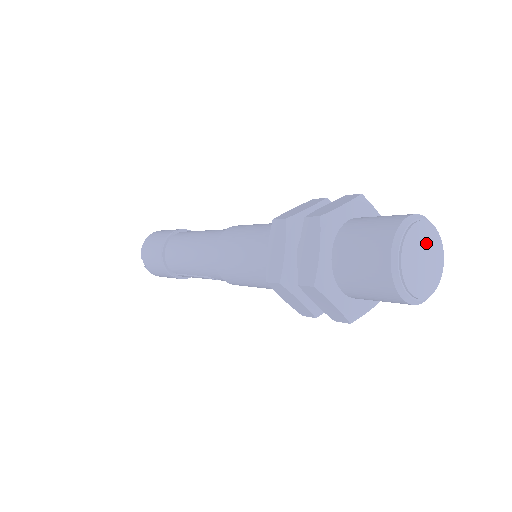
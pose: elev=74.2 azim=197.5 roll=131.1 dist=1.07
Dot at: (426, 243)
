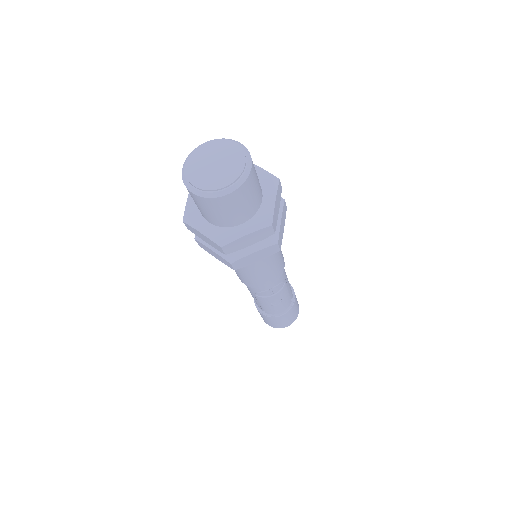
Dot at: (219, 153)
